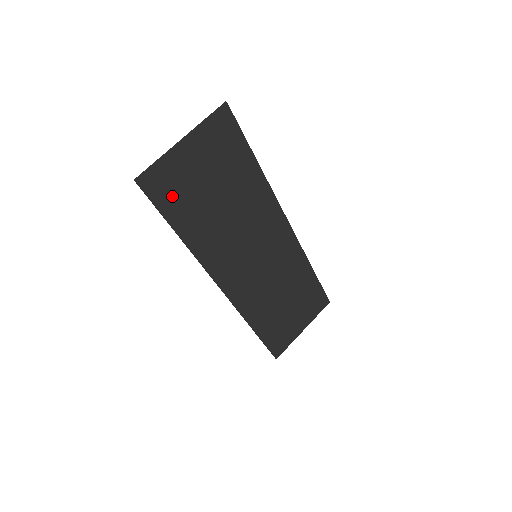
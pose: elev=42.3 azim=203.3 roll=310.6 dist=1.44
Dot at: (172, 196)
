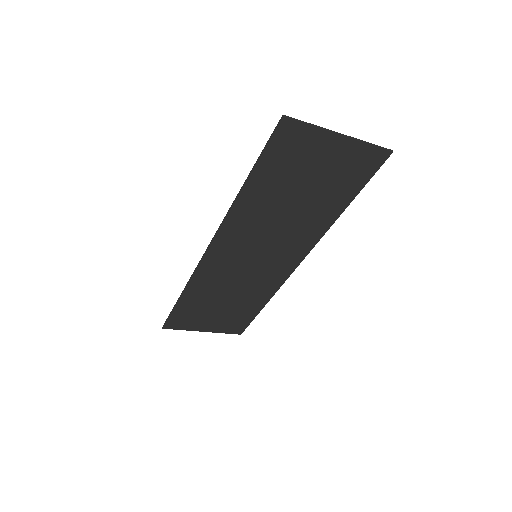
Dot at: (282, 157)
